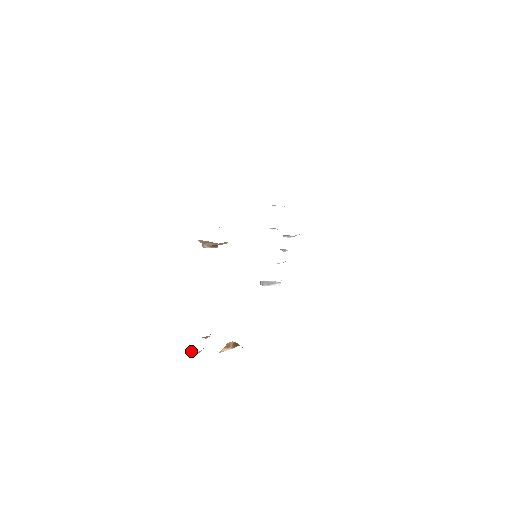
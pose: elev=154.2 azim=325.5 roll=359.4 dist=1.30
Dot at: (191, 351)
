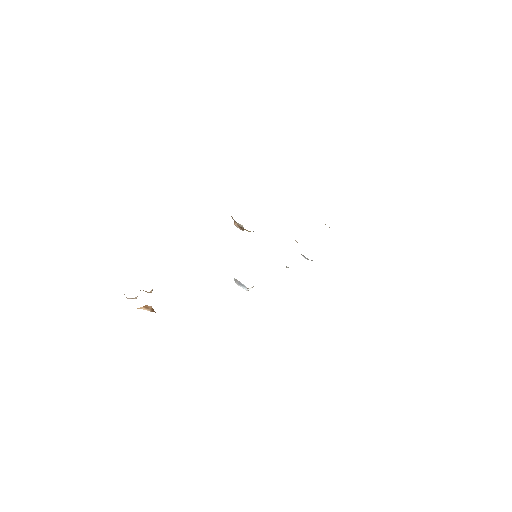
Dot at: (124, 294)
